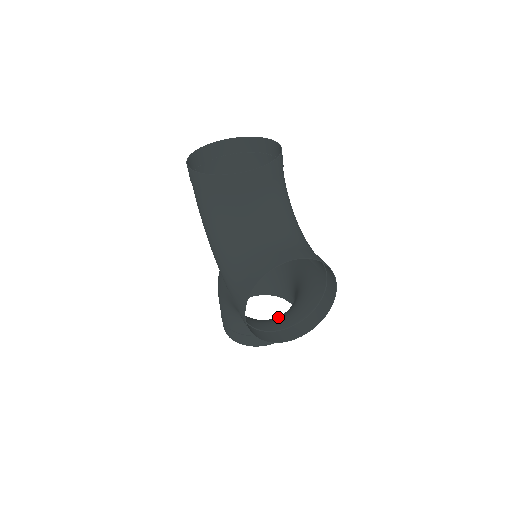
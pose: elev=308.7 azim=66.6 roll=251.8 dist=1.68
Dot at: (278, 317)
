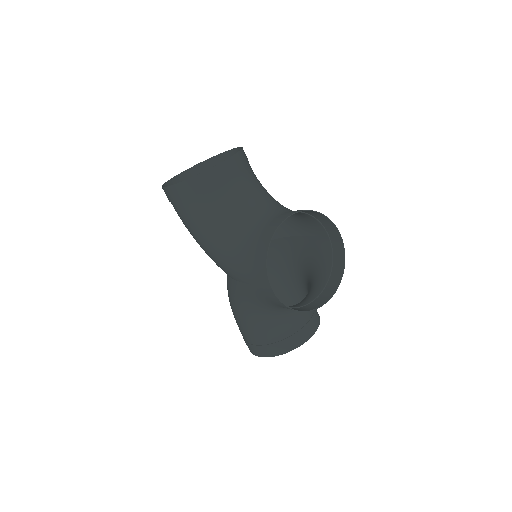
Dot at: occluded
